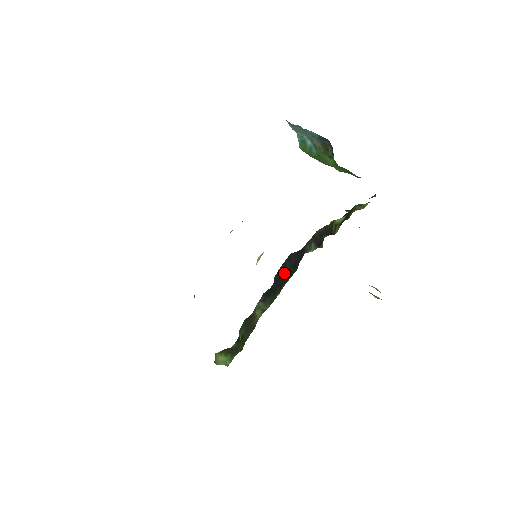
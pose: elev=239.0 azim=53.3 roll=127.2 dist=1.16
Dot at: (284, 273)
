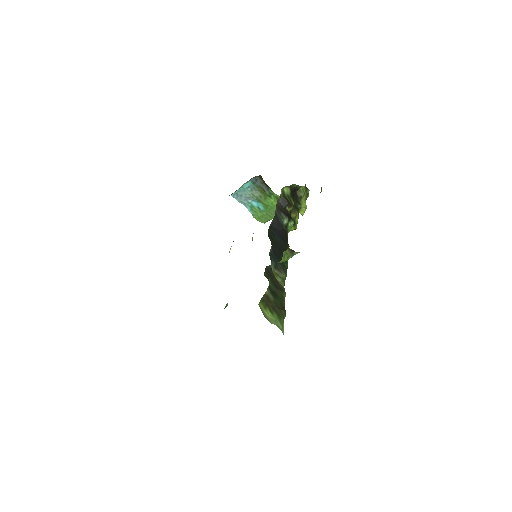
Dot at: (277, 242)
